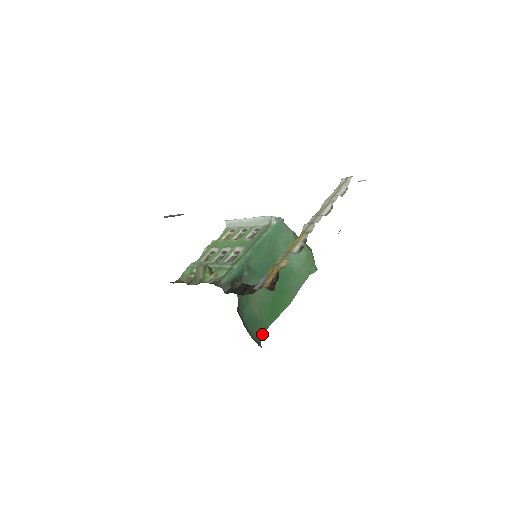
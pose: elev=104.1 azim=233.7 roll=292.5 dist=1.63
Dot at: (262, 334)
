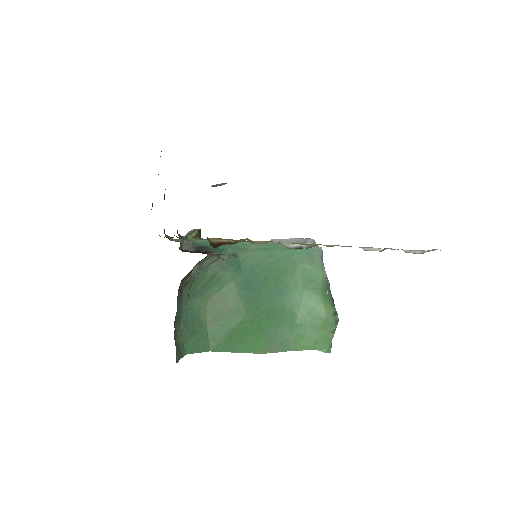
Dot at: (194, 349)
